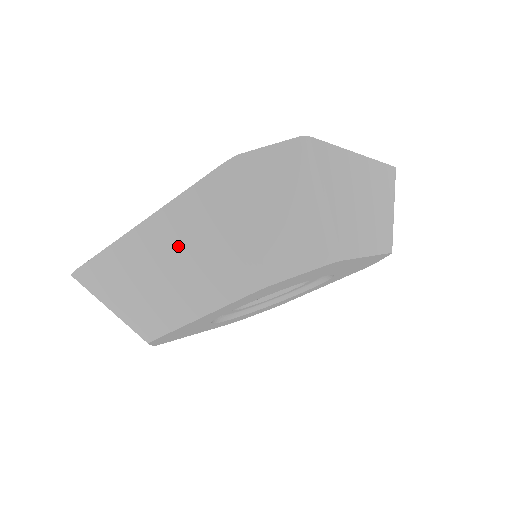
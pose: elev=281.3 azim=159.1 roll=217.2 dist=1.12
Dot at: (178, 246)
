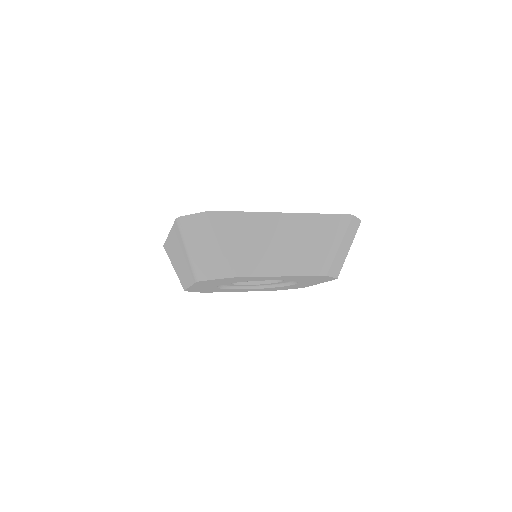
Dot at: (178, 250)
